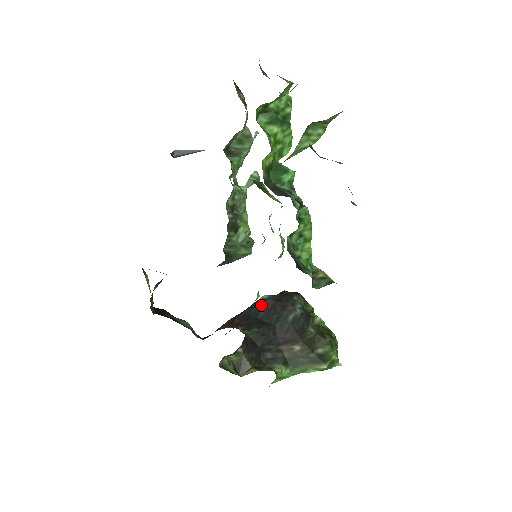
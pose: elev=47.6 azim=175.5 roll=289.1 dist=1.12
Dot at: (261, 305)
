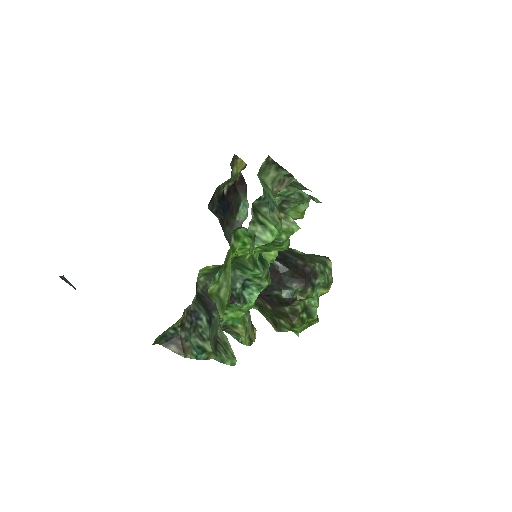
Dot at: occluded
